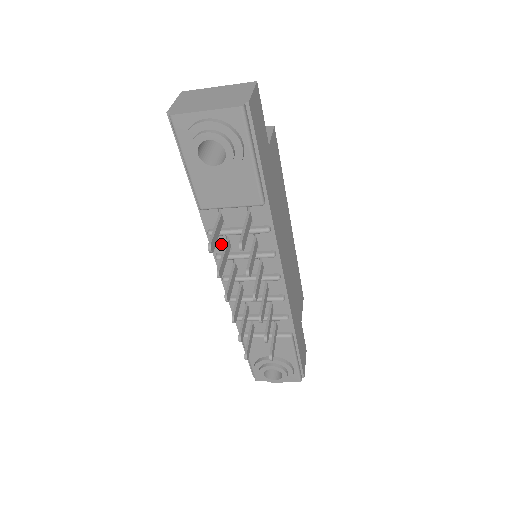
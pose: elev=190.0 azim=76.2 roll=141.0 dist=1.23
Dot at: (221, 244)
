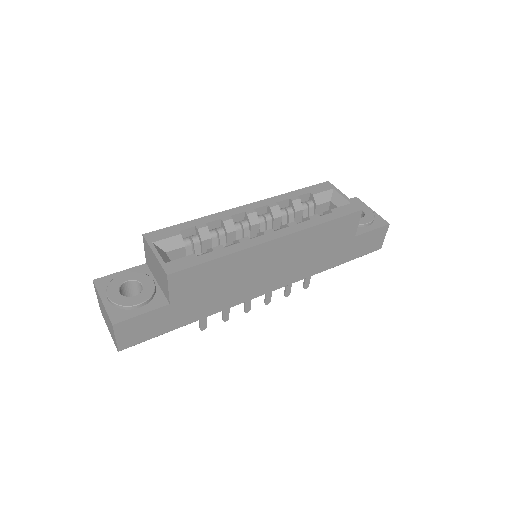
Dot at: occluded
